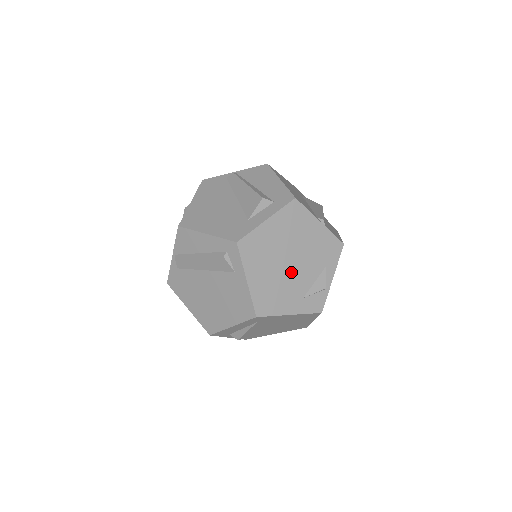
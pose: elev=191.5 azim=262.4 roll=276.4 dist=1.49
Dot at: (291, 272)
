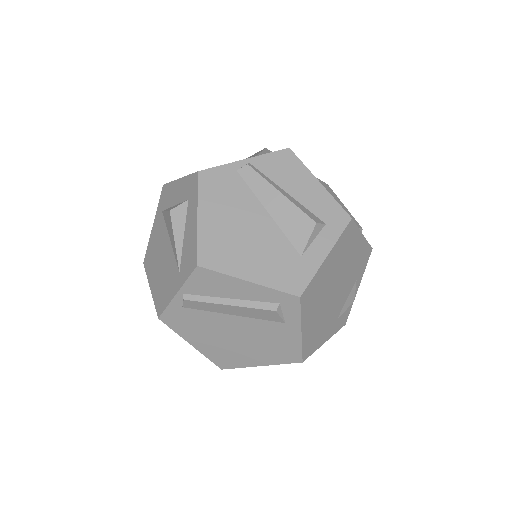
Dot at: (334, 301)
